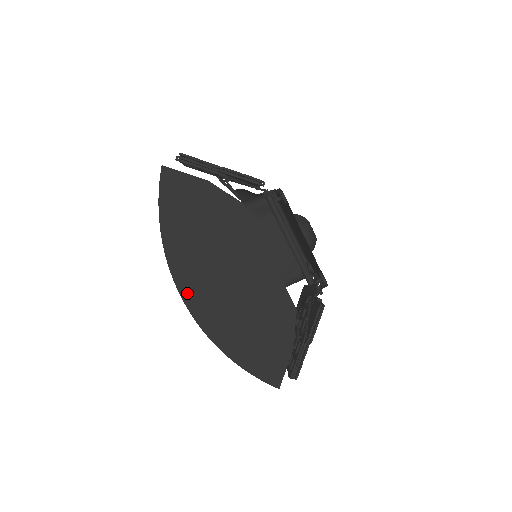
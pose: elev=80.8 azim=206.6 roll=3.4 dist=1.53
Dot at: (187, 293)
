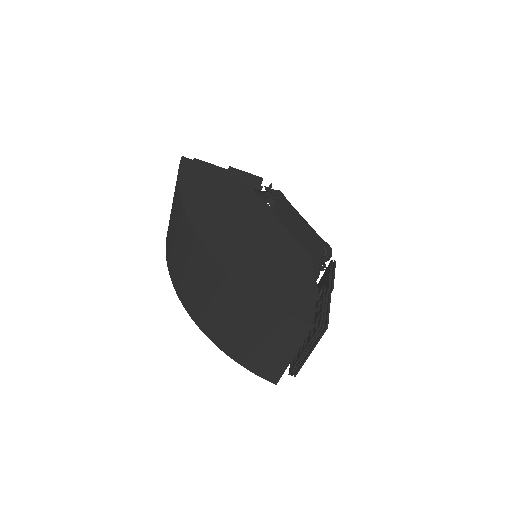
Dot at: (204, 233)
